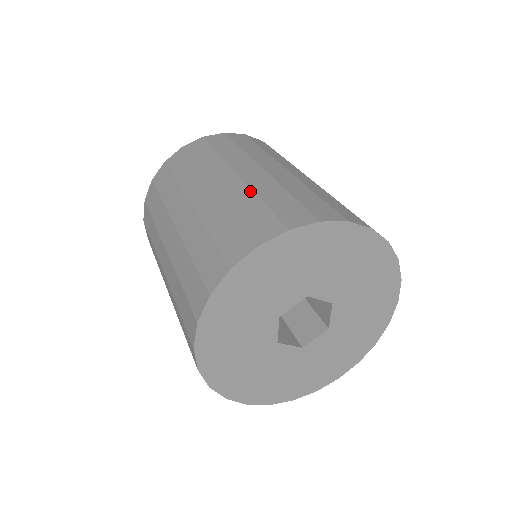
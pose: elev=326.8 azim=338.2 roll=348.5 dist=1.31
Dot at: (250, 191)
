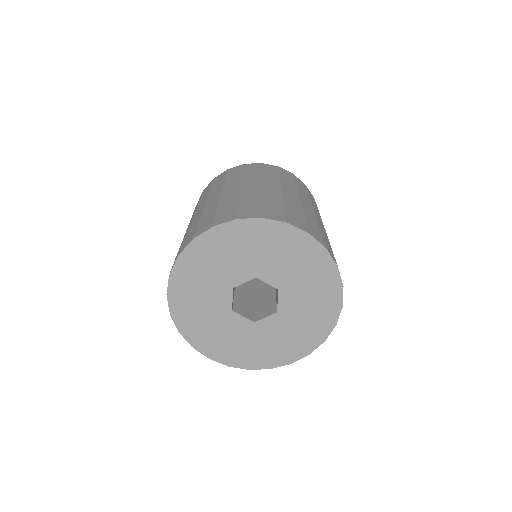
Dot at: occluded
